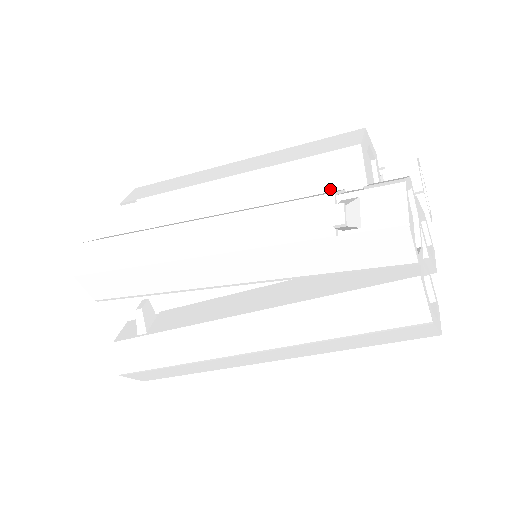
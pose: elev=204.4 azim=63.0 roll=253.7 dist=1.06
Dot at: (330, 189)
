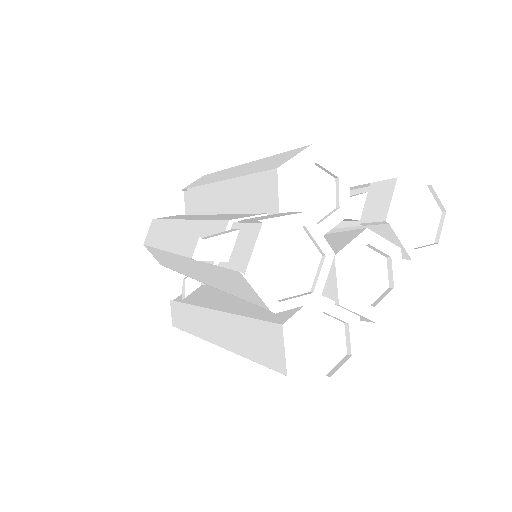
Dot at: (261, 210)
